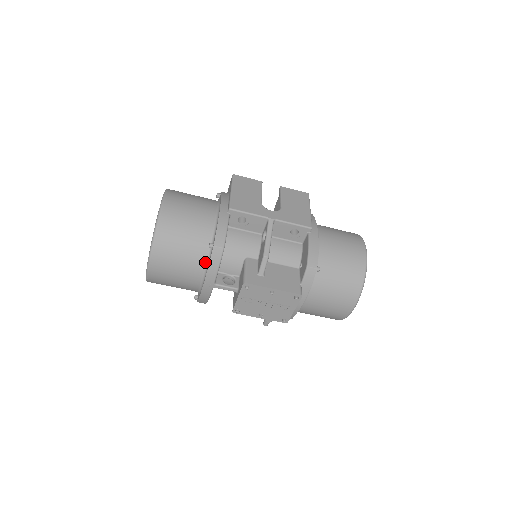
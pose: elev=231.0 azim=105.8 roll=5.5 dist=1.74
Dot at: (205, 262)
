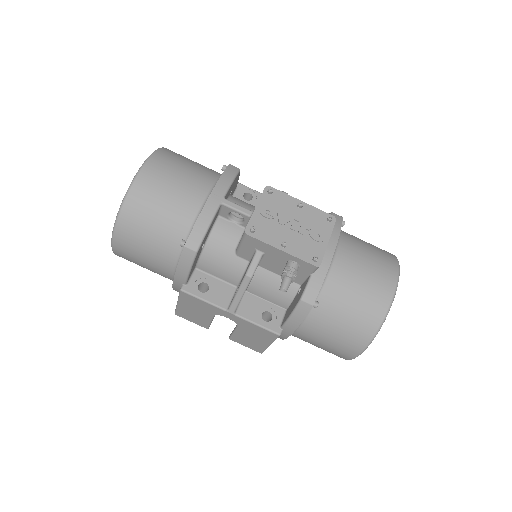
Dot at: (215, 179)
